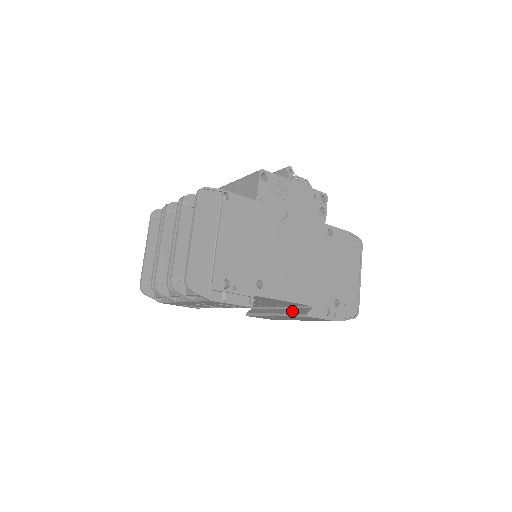
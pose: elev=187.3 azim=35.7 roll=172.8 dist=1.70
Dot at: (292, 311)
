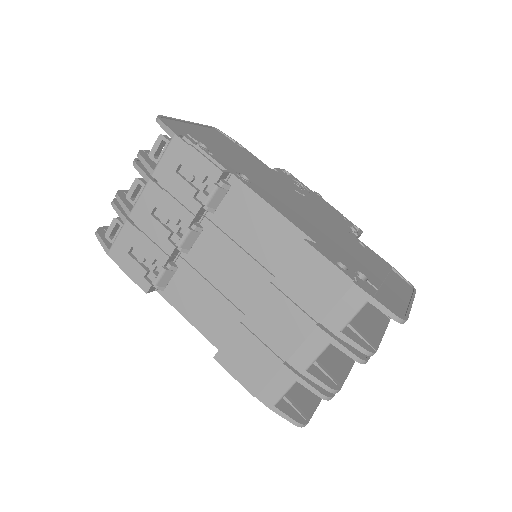
Dot at: occluded
